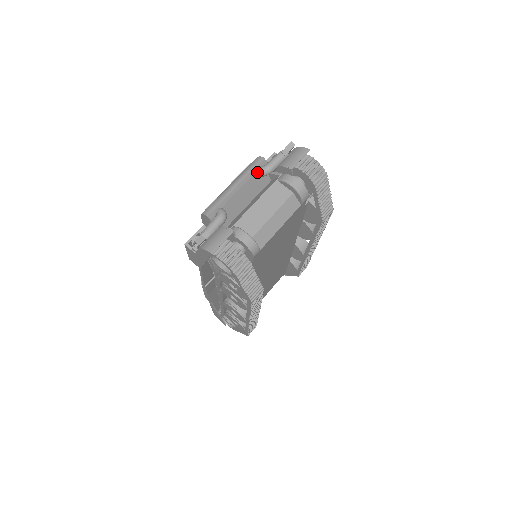
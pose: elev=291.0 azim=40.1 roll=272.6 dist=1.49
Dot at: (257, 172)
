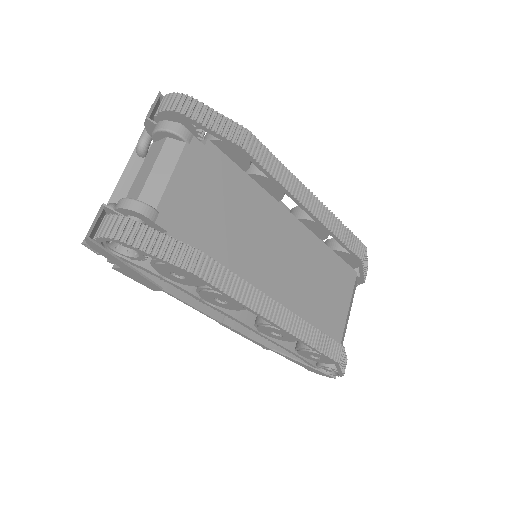
Dot at: (137, 154)
